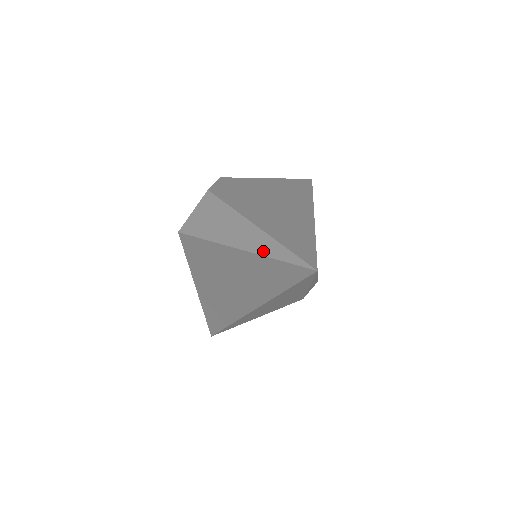
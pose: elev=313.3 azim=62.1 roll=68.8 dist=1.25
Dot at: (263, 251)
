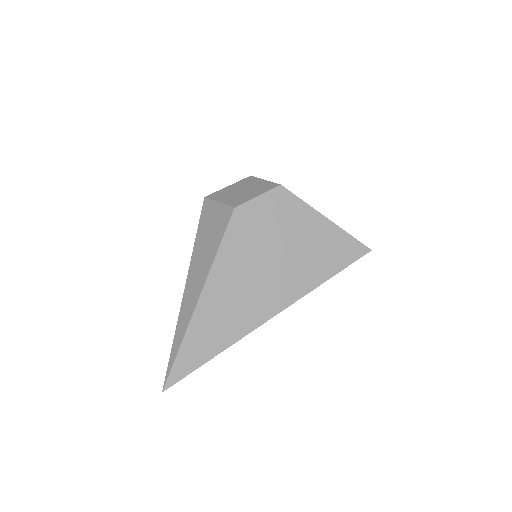
Dot at: (179, 325)
